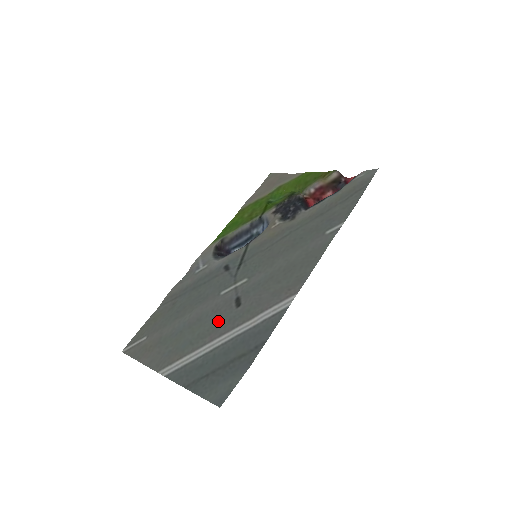
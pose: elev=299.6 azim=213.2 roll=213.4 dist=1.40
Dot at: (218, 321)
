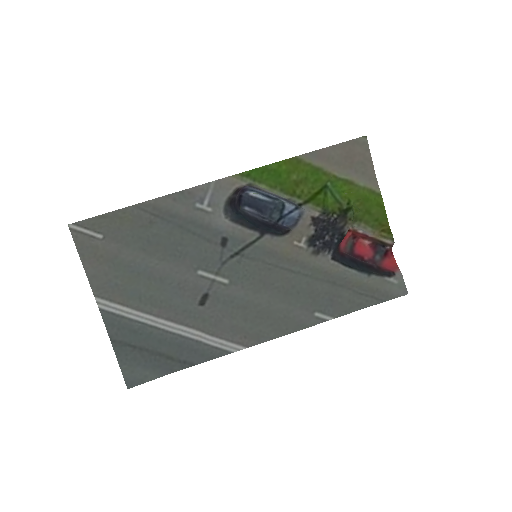
Dot at: (176, 302)
